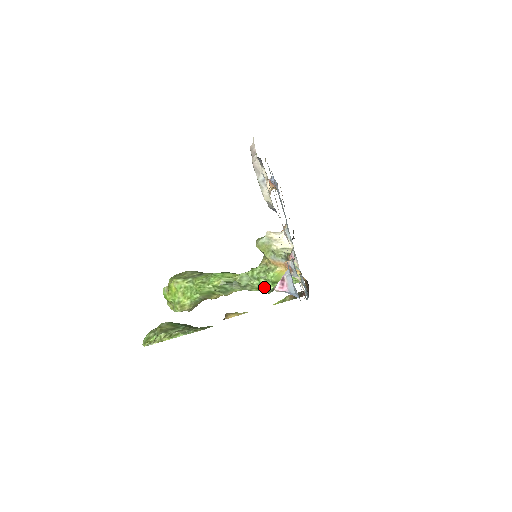
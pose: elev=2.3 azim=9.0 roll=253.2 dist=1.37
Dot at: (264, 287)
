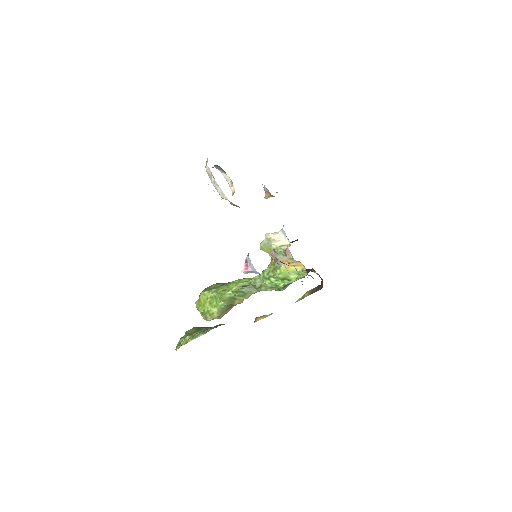
Dot at: (276, 285)
